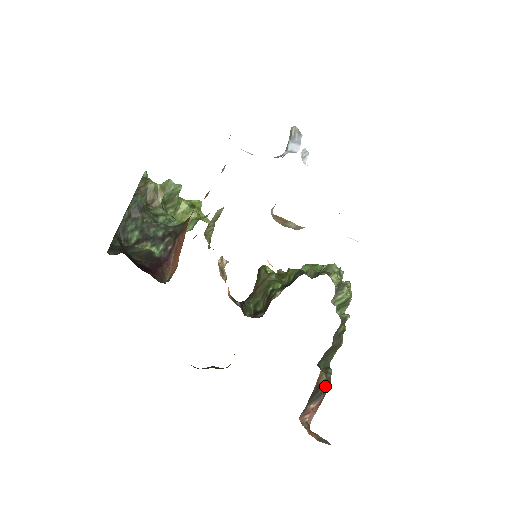
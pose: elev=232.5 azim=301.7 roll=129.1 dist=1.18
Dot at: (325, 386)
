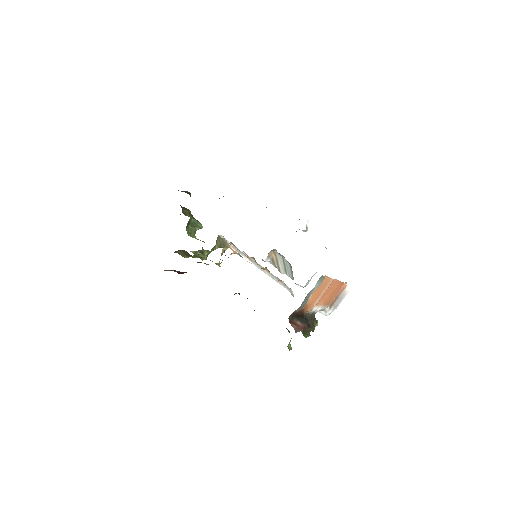
Dot at: (309, 323)
